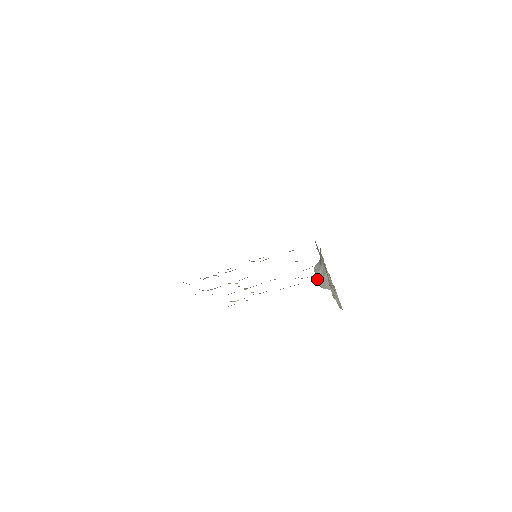
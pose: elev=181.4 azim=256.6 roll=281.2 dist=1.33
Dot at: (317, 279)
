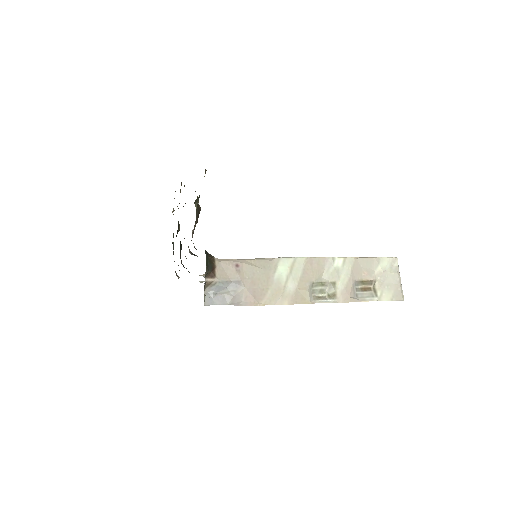
Dot at: (215, 299)
